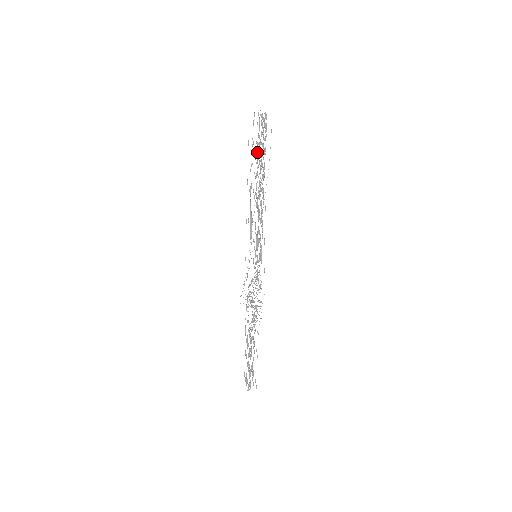
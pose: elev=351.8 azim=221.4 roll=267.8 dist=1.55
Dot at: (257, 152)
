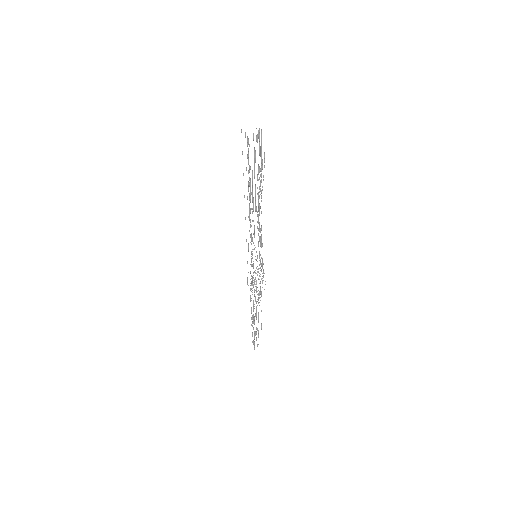
Dot at: occluded
